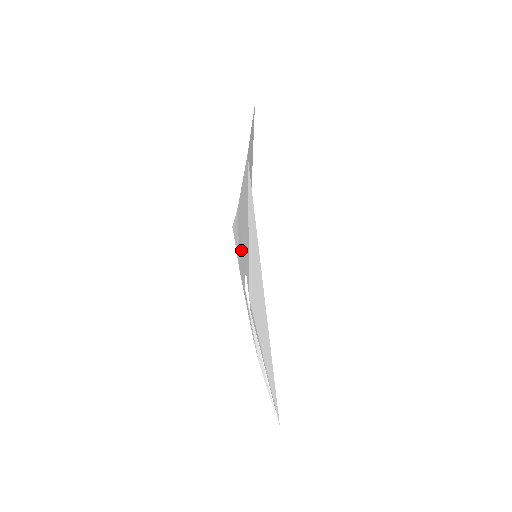
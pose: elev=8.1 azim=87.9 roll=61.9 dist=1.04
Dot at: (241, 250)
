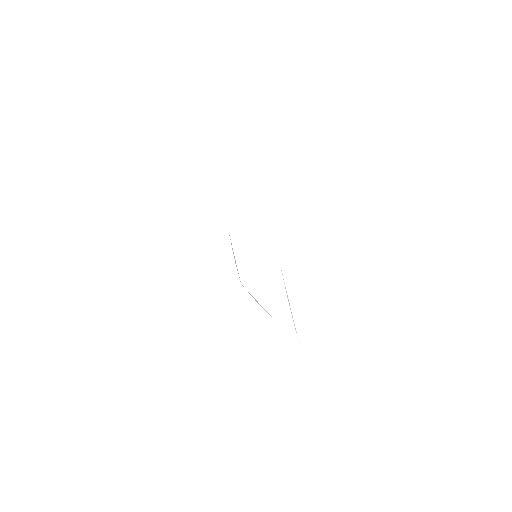
Dot at: occluded
